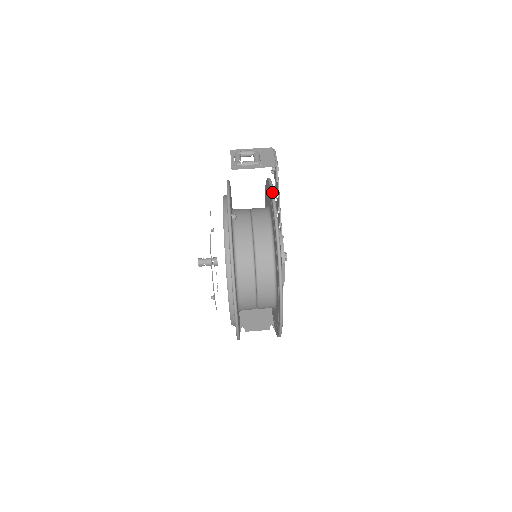
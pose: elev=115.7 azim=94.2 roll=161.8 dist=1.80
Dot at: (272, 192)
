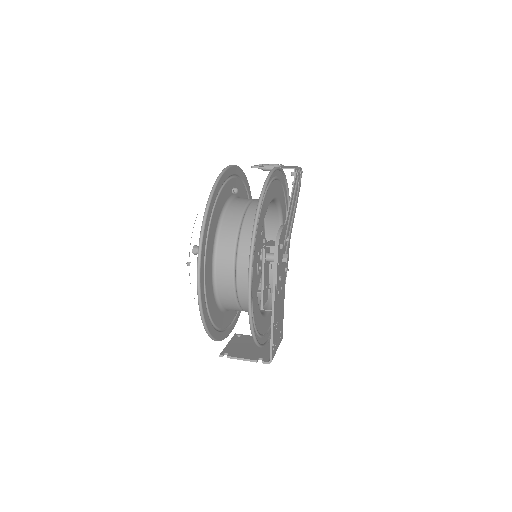
Dot at: occluded
